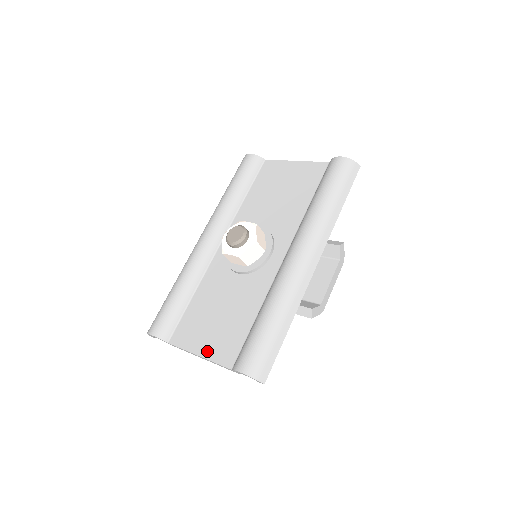
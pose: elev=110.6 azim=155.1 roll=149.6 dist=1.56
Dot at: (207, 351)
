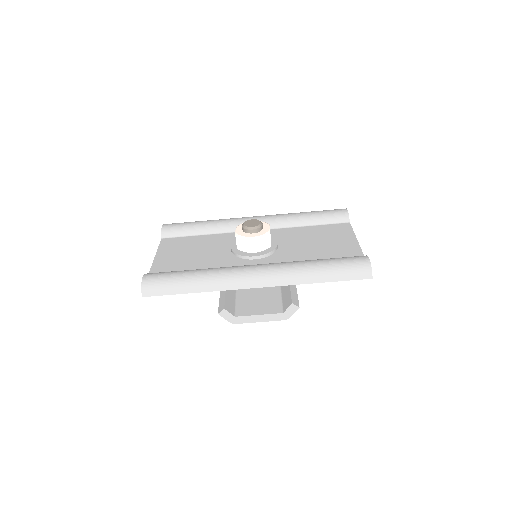
Dot at: (160, 258)
